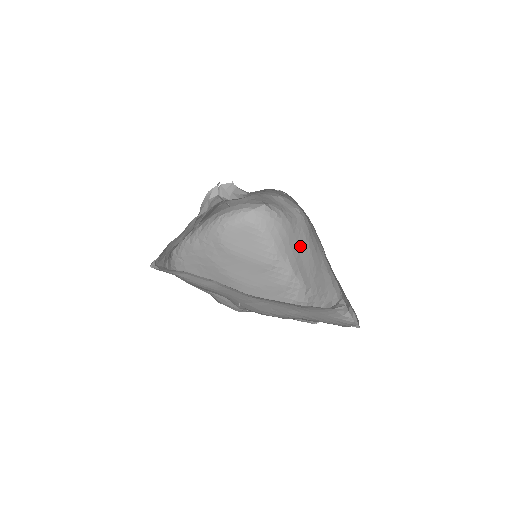
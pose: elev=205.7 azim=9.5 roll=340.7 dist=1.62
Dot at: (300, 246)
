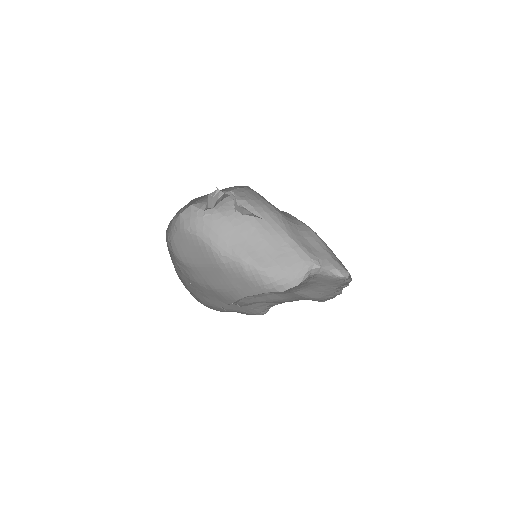
Dot at: (246, 235)
